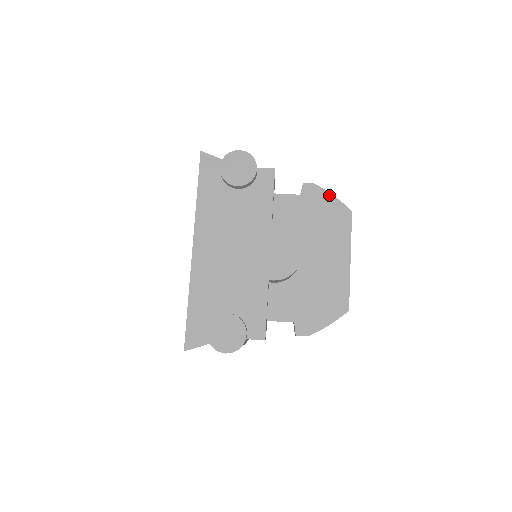
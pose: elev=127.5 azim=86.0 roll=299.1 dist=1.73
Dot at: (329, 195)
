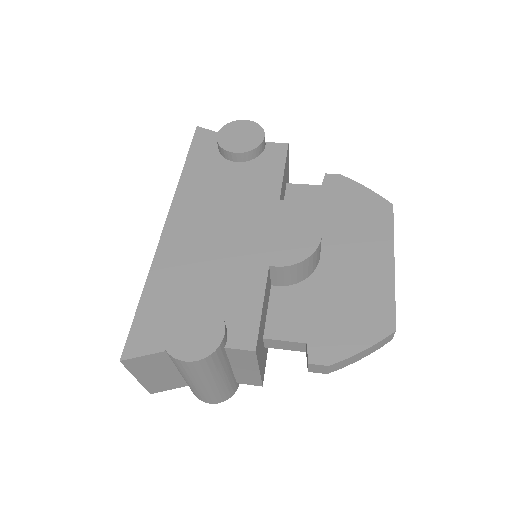
Dot at: (360, 186)
